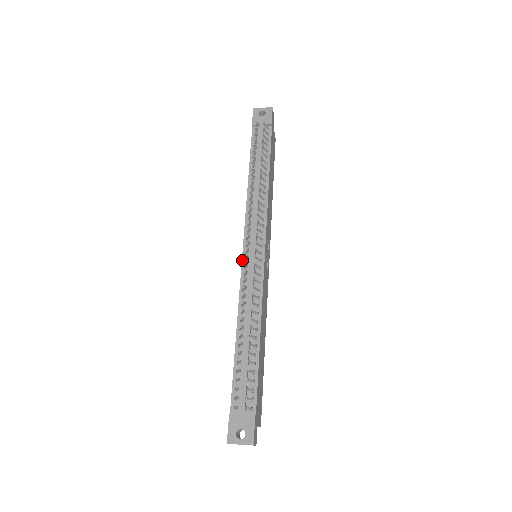
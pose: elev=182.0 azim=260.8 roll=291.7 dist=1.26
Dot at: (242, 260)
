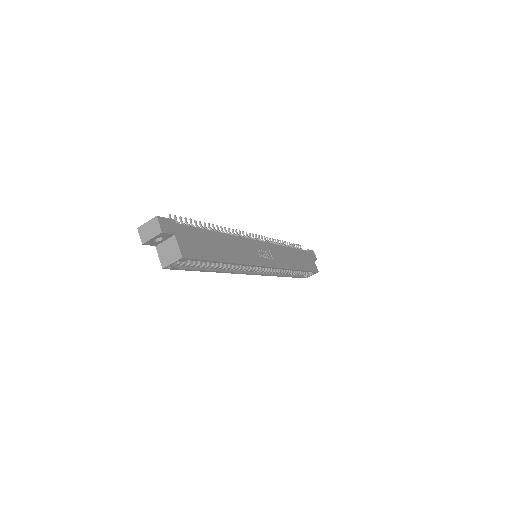
Dot at: occluded
